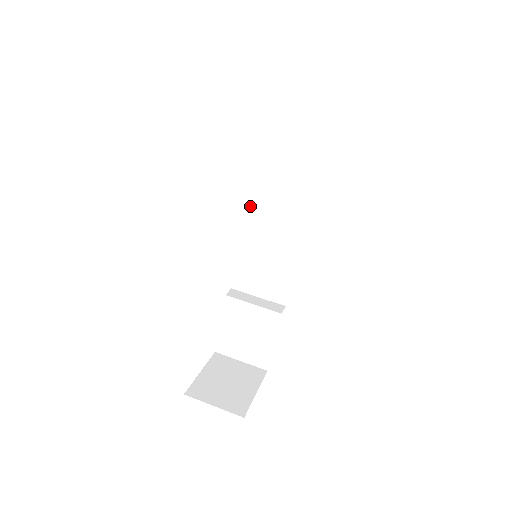
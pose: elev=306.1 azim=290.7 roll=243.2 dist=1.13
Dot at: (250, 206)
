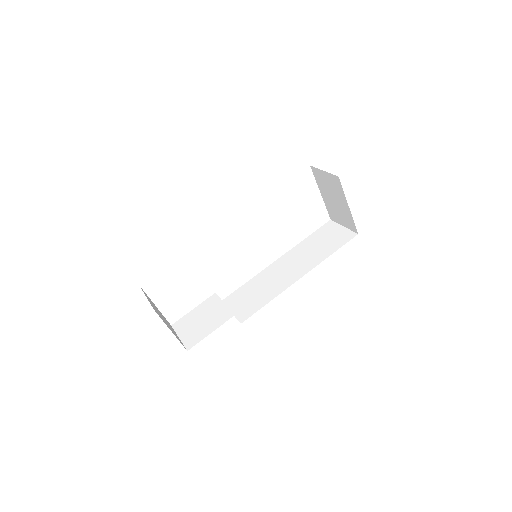
Dot at: (276, 262)
